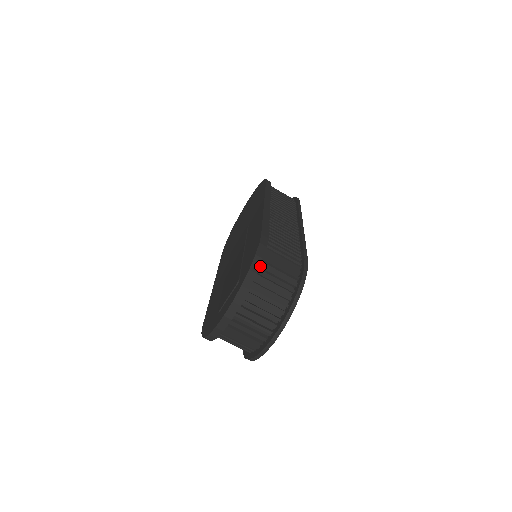
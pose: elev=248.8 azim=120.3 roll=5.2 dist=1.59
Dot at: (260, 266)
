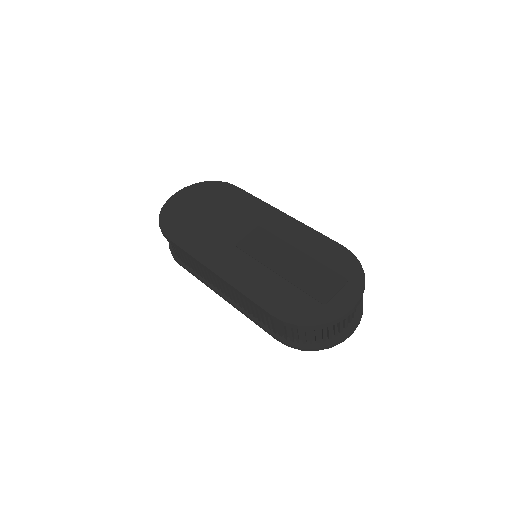
Dot at: occluded
